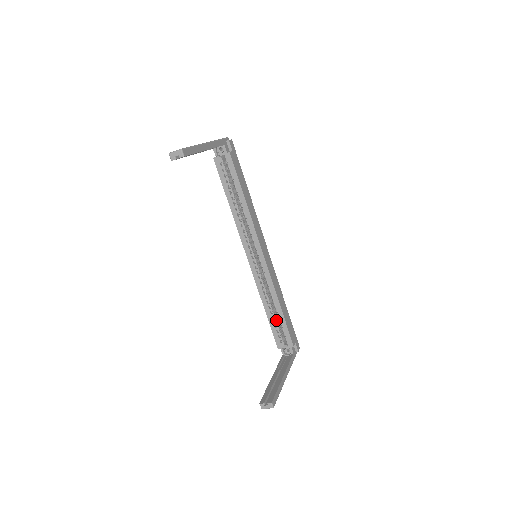
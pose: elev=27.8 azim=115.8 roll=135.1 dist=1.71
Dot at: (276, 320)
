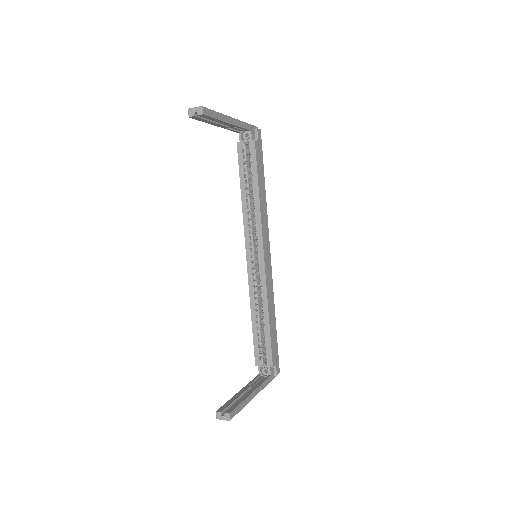
Dot at: (261, 333)
